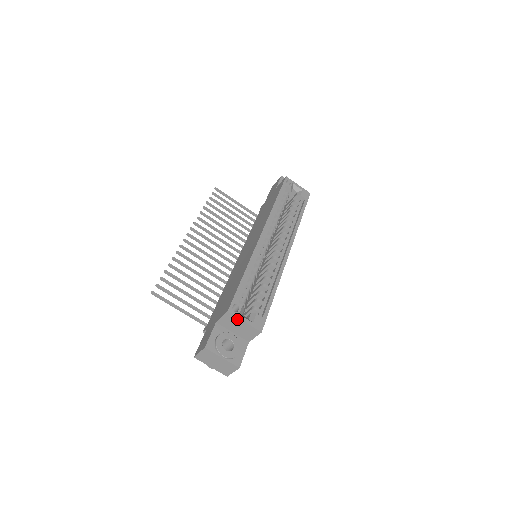
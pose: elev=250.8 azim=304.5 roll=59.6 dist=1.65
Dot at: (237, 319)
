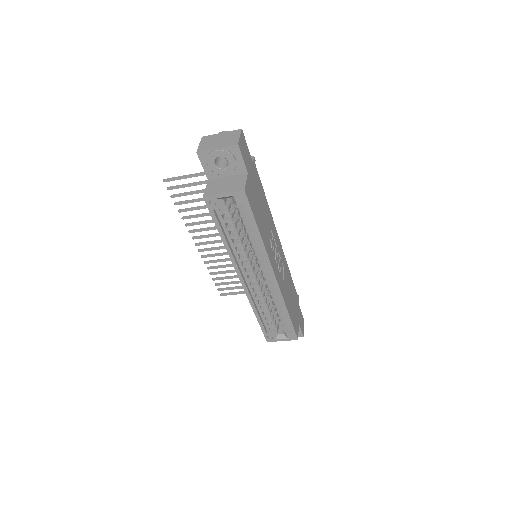
Dot at: (277, 340)
